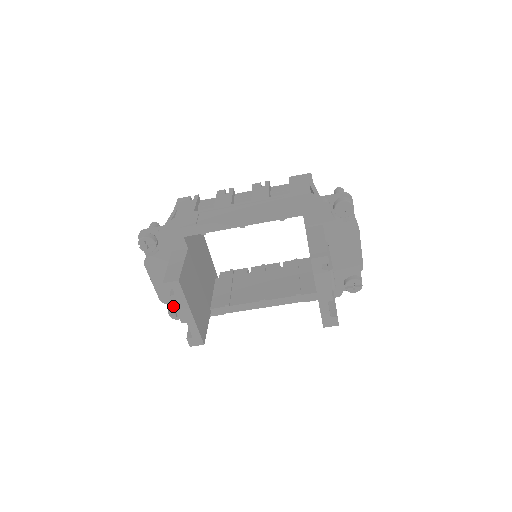
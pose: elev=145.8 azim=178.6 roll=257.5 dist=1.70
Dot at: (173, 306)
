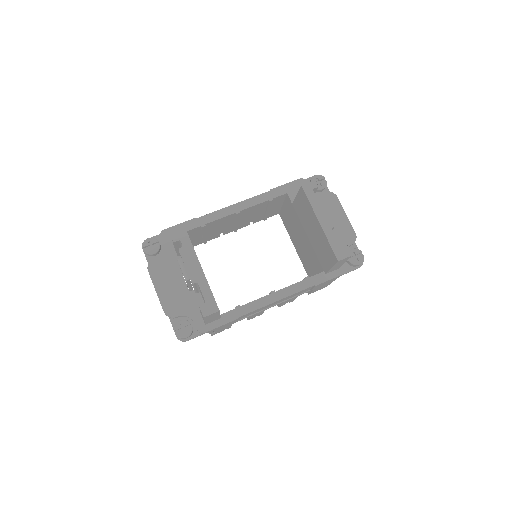
Dot at: occluded
